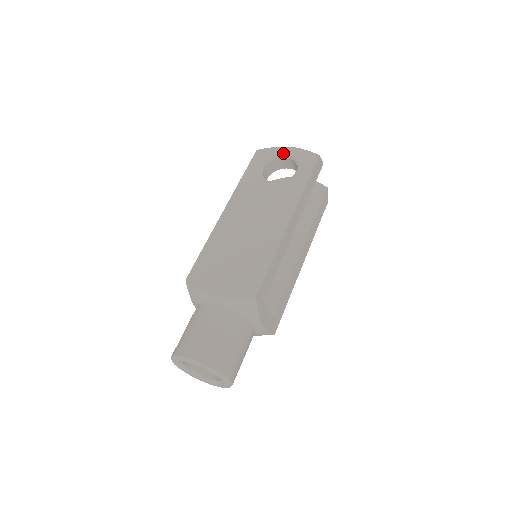
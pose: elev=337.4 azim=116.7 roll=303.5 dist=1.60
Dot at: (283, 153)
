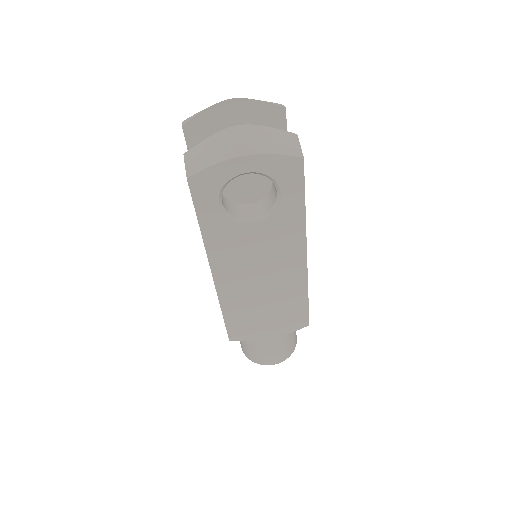
Dot at: (240, 172)
